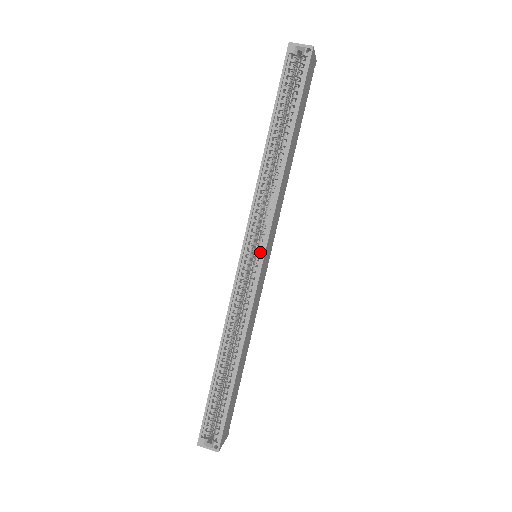
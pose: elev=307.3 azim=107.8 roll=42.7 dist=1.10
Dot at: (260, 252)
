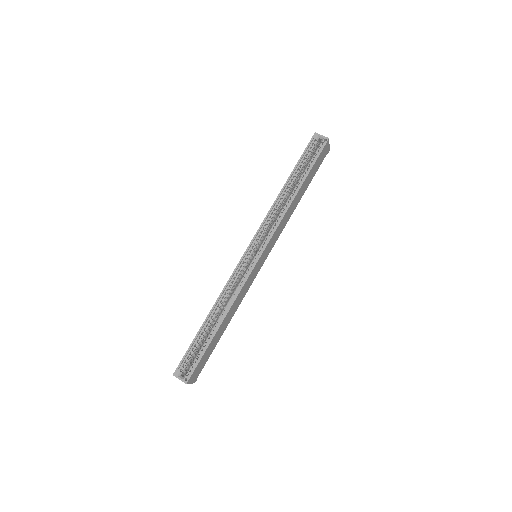
Dot at: occluded
